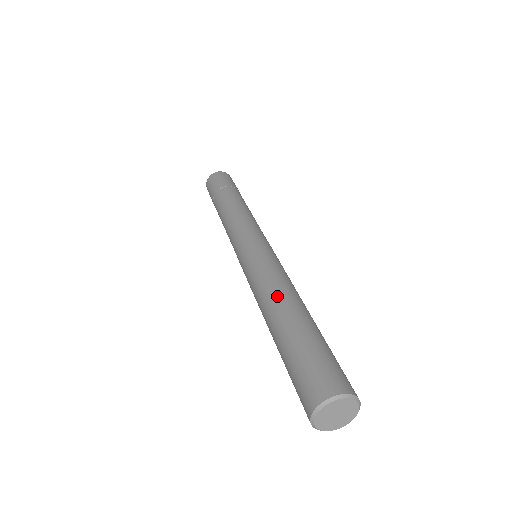
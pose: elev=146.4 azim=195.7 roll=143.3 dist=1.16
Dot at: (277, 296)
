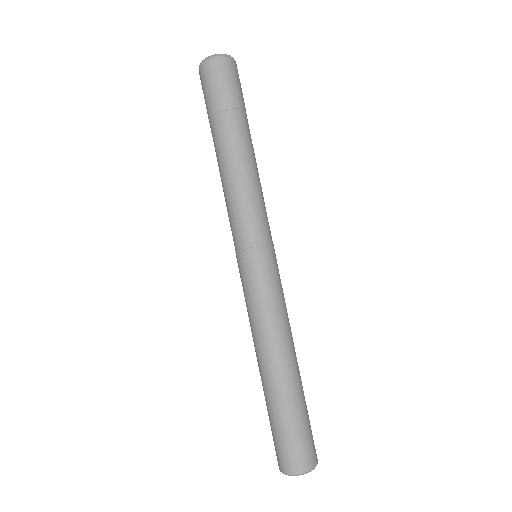
Dot at: (261, 355)
